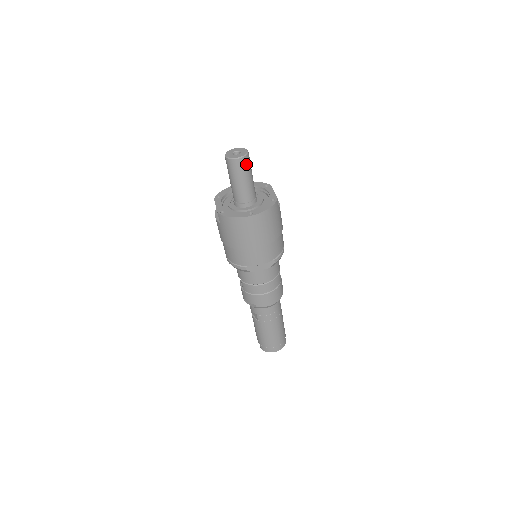
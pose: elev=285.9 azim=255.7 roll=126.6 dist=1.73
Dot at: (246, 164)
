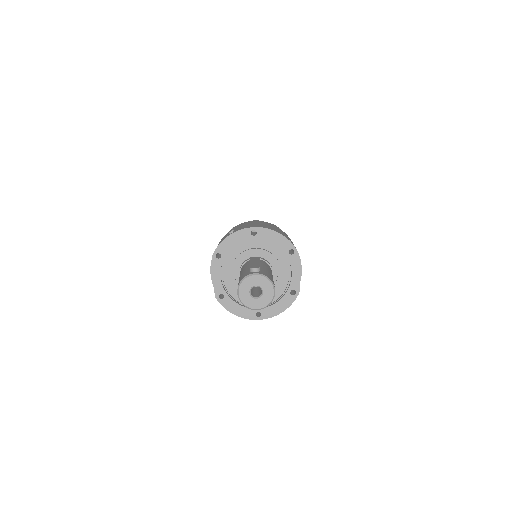
Dot at: occluded
